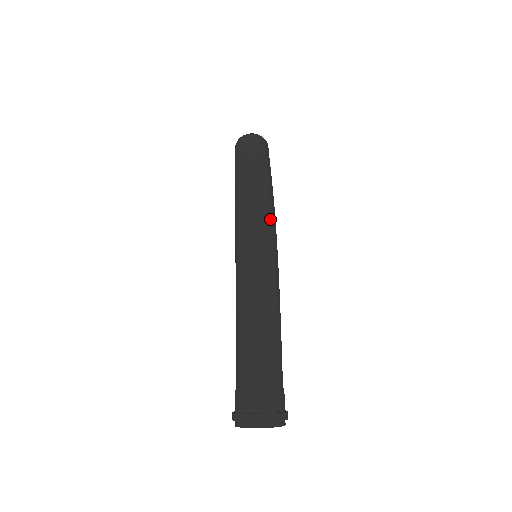
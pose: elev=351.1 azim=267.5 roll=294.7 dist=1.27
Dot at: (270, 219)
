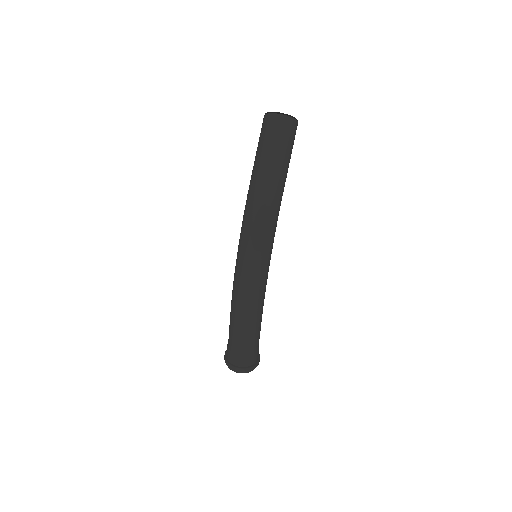
Dot at: (265, 242)
